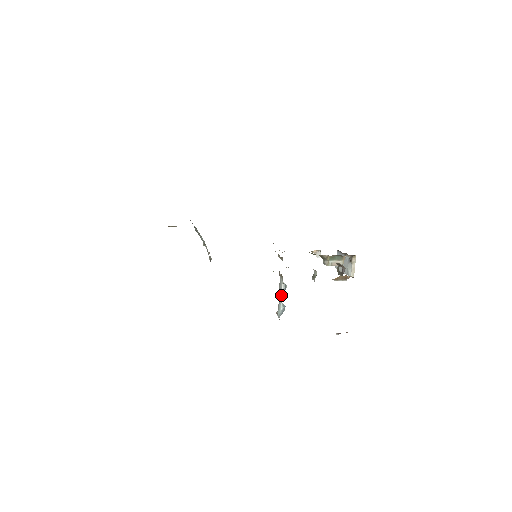
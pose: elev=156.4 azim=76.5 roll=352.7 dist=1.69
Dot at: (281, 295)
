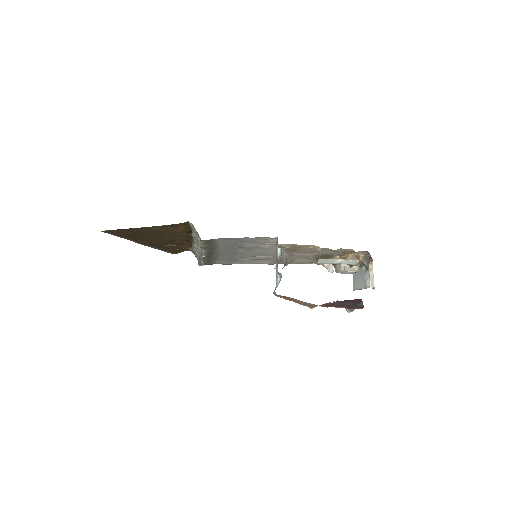
Dot at: (277, 262)
